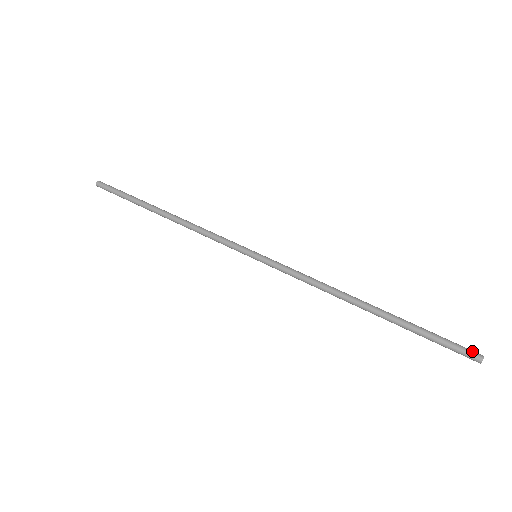
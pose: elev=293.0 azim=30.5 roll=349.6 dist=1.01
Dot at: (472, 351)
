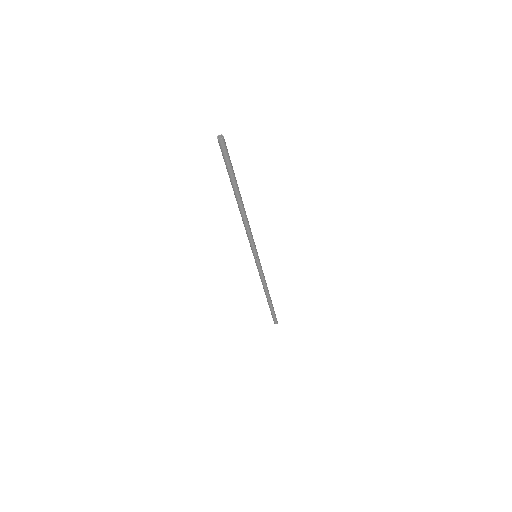
Dot at: (277, 321)
